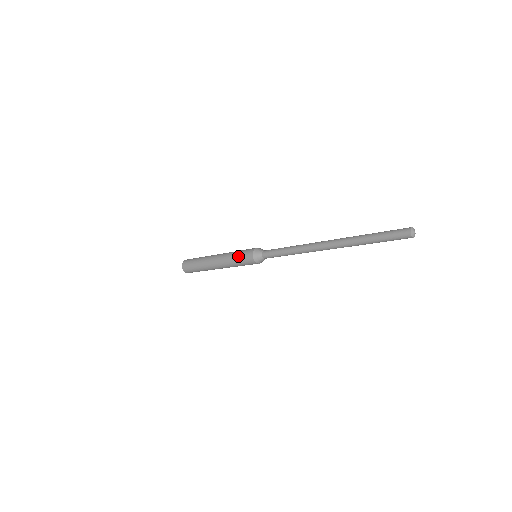
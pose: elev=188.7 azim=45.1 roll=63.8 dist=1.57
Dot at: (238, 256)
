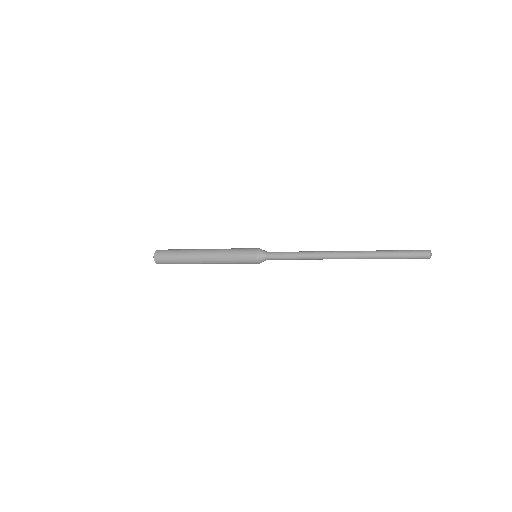
Dot at: (237, 257)
